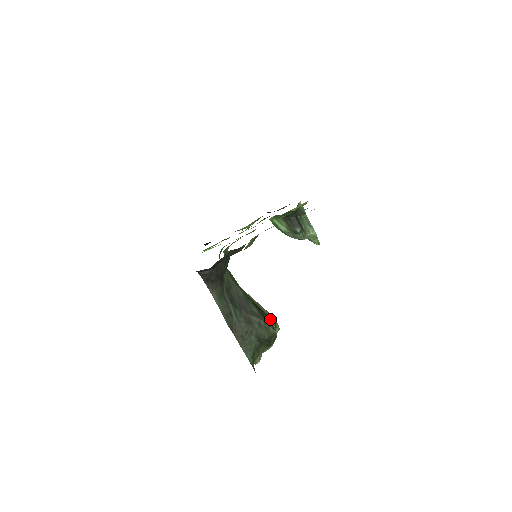
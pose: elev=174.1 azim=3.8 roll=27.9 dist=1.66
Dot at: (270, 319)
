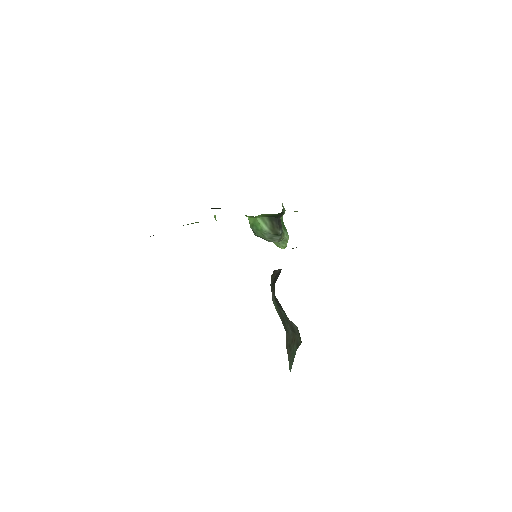
Dot at: occluded
